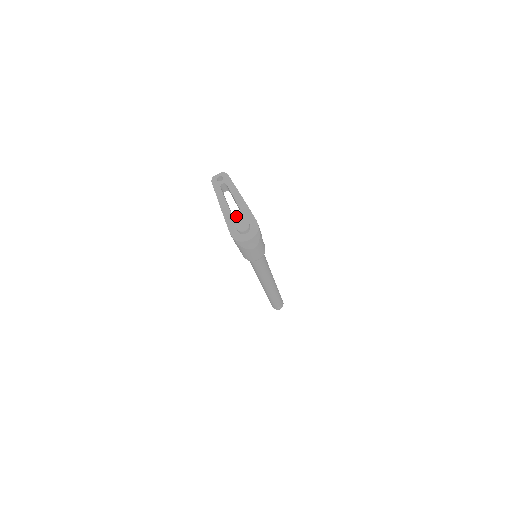
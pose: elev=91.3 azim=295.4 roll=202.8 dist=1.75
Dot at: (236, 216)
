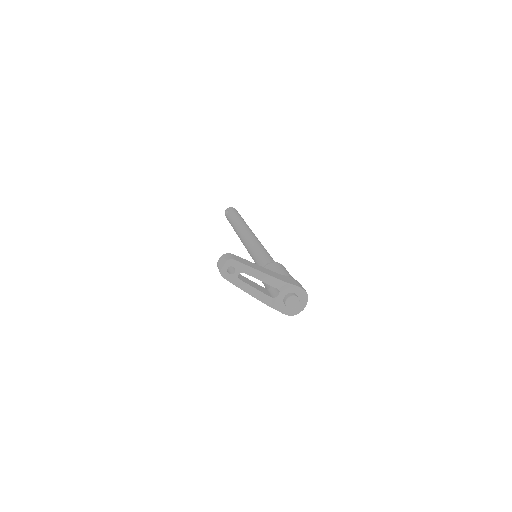
Dot at: (278, 296)
